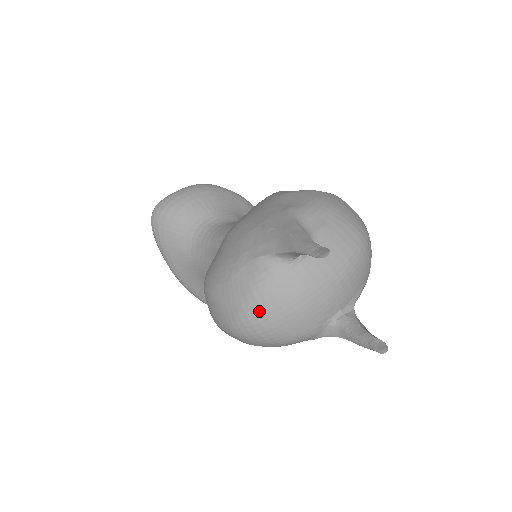
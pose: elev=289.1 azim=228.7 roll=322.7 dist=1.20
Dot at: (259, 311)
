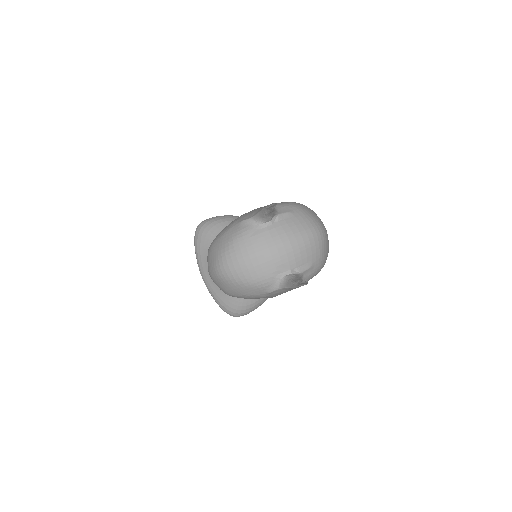
Dot at: (234, 253)
